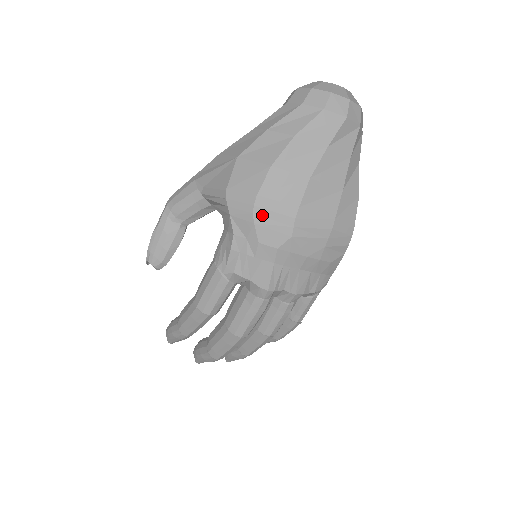
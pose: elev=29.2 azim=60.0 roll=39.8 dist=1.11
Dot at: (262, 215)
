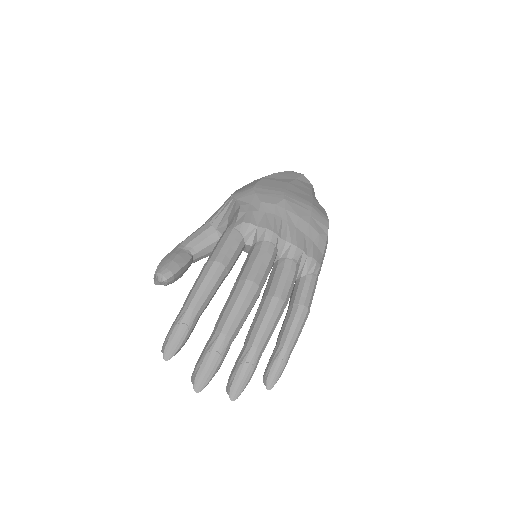
Dot at: (261, 191)
